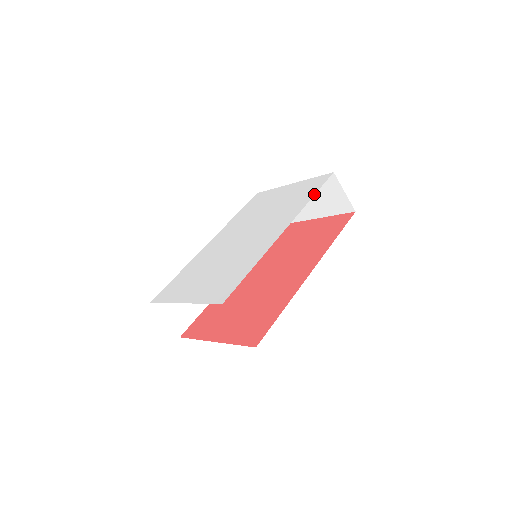
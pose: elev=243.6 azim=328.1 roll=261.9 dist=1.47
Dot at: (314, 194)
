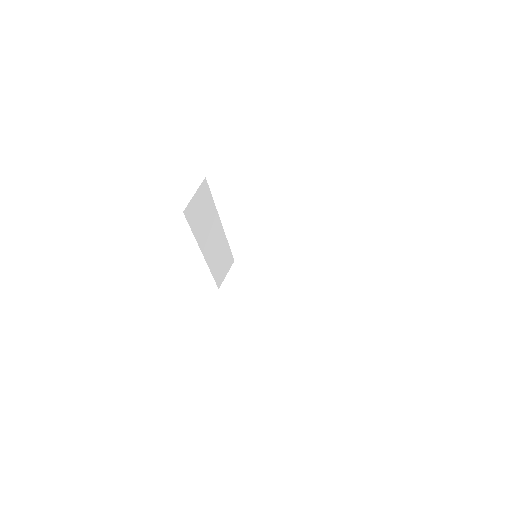
Dot at: occluded
